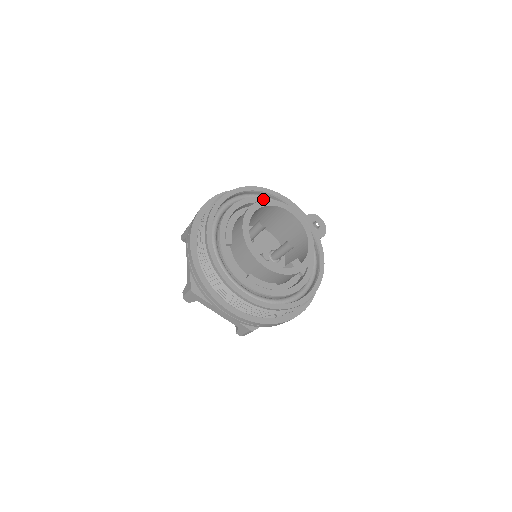
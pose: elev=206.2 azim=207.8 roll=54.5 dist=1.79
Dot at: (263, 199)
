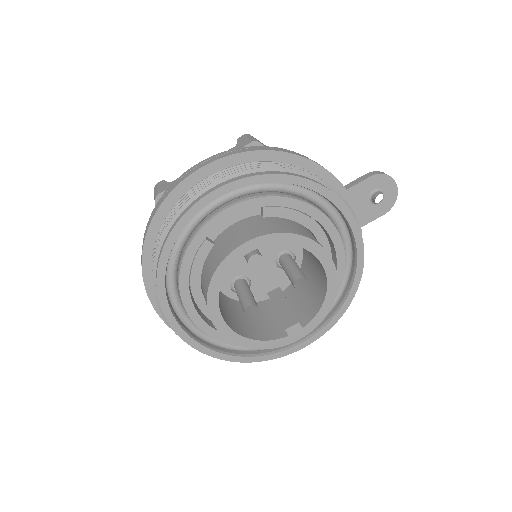
Dot at: (270, 198)
